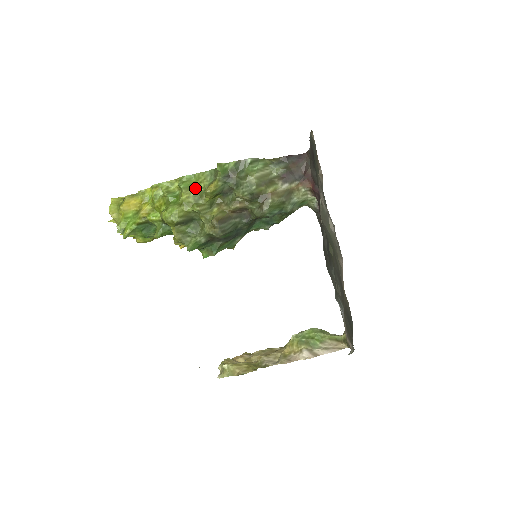
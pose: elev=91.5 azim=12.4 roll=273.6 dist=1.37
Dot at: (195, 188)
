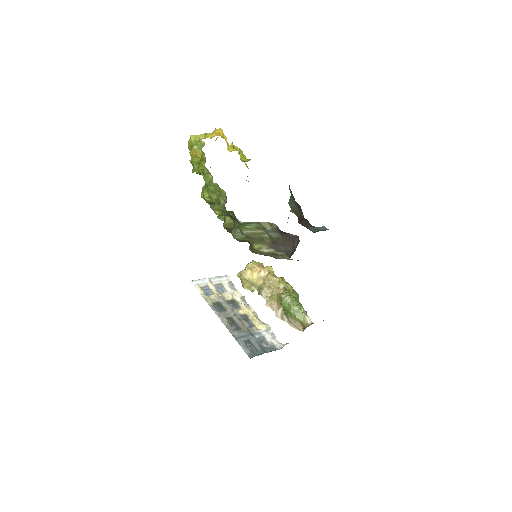
Dot at: (217, 195)
